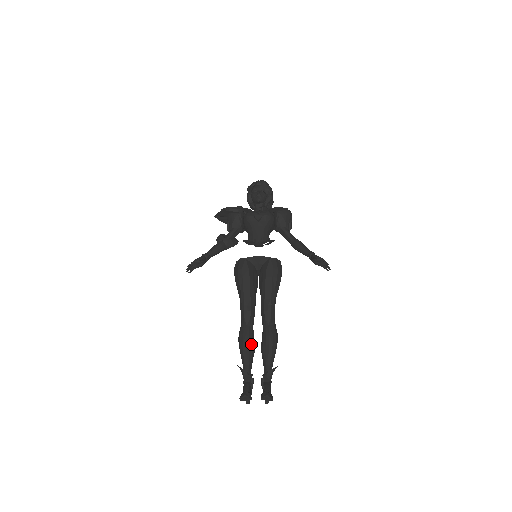
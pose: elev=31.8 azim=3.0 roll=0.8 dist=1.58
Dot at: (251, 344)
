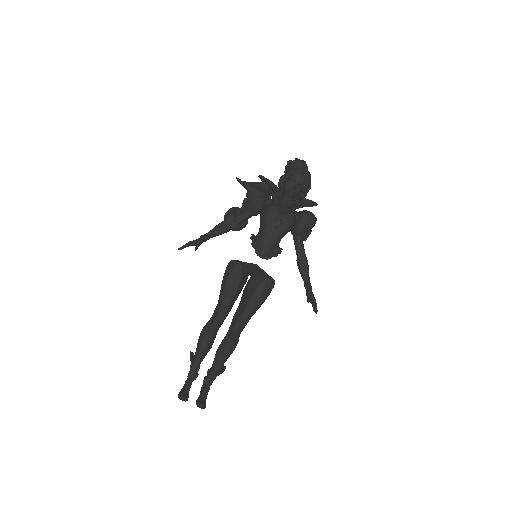
Dot at: (210, 345)
